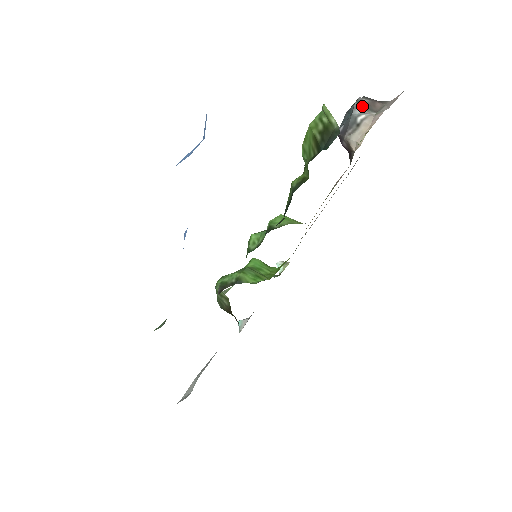
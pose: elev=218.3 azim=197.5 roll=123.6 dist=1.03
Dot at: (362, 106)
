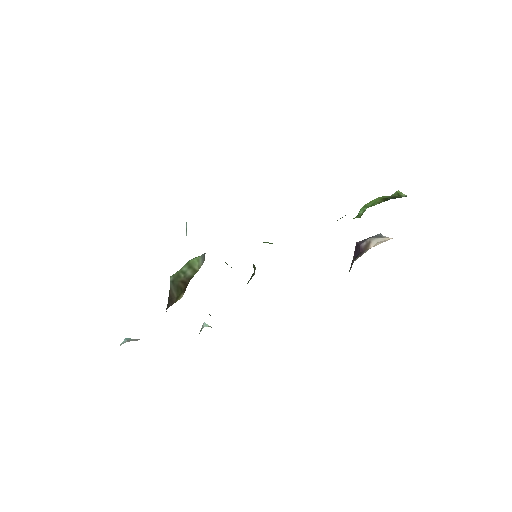
Dot at: occluded
